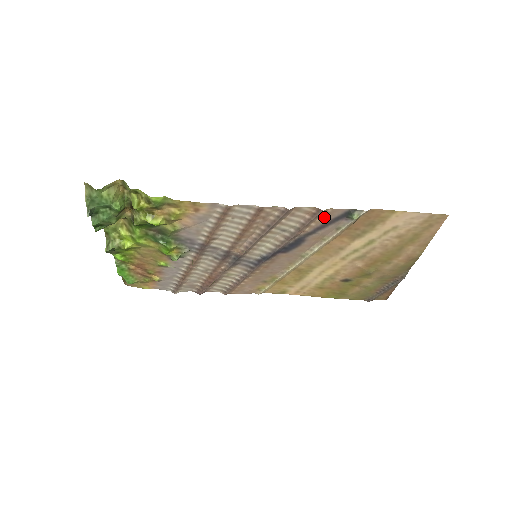
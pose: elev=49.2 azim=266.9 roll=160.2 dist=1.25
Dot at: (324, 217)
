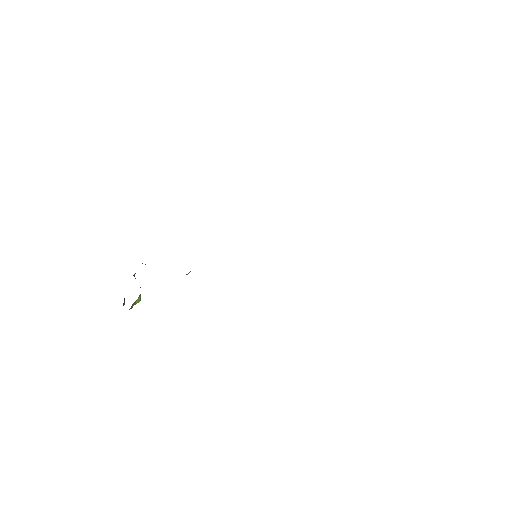
Dot at: occluded
